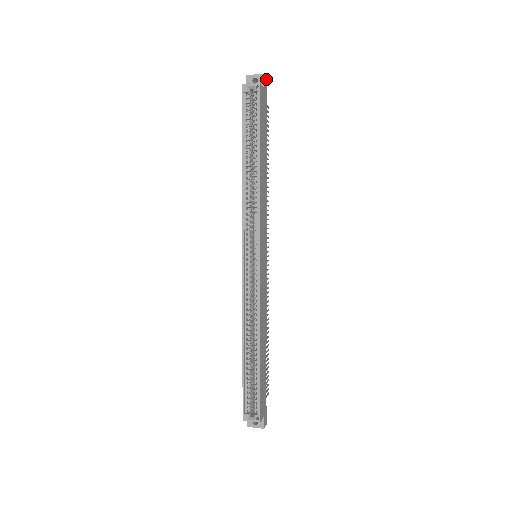
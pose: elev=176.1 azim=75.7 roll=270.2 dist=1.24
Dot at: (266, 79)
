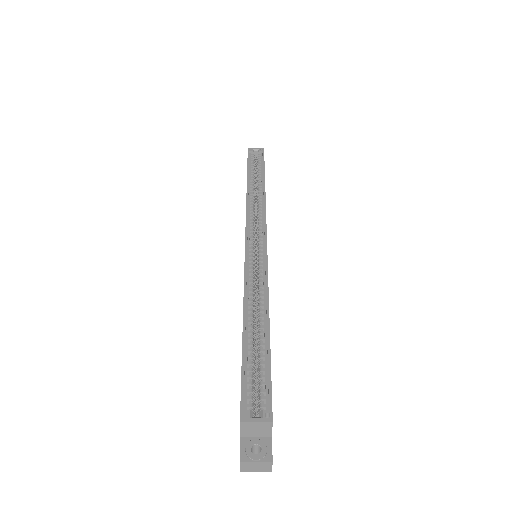
Dot at: occluded
